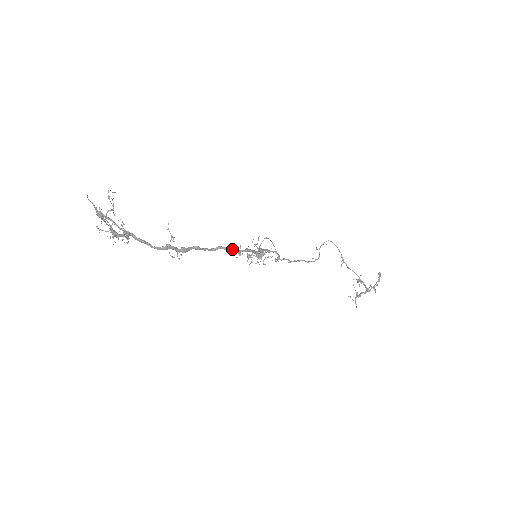
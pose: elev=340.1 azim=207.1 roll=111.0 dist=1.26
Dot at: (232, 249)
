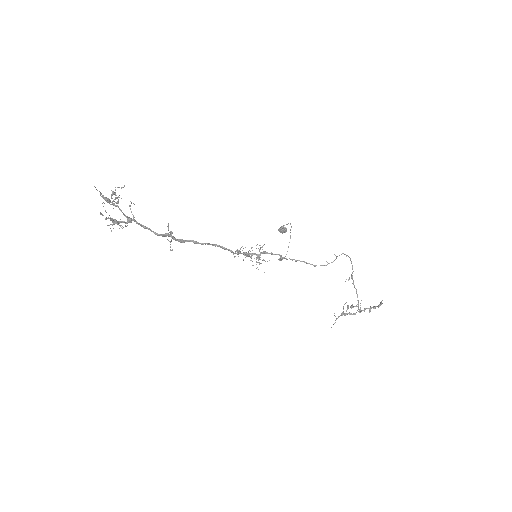
Dot at: (229, 250)
